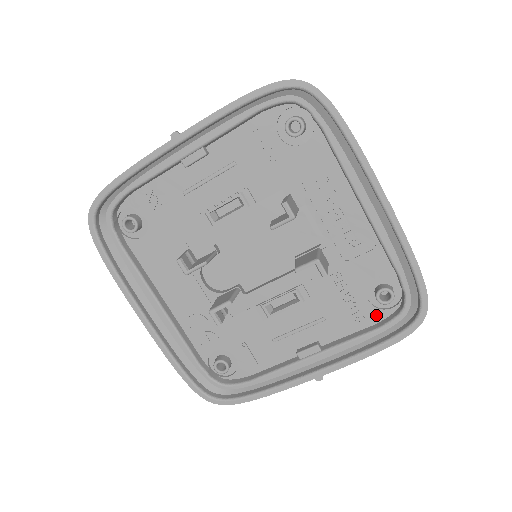
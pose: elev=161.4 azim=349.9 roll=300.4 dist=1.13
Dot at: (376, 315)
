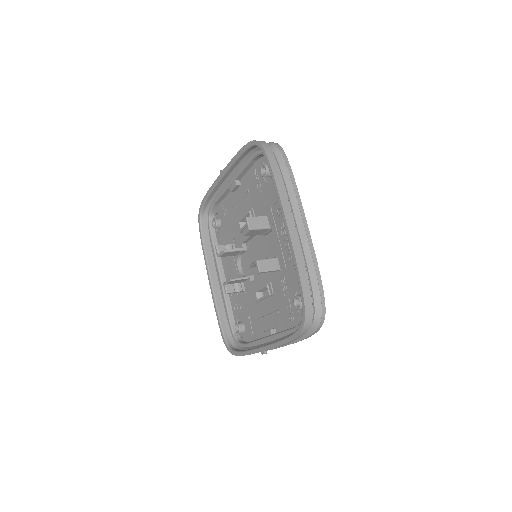
Dot at: (298, 318)
